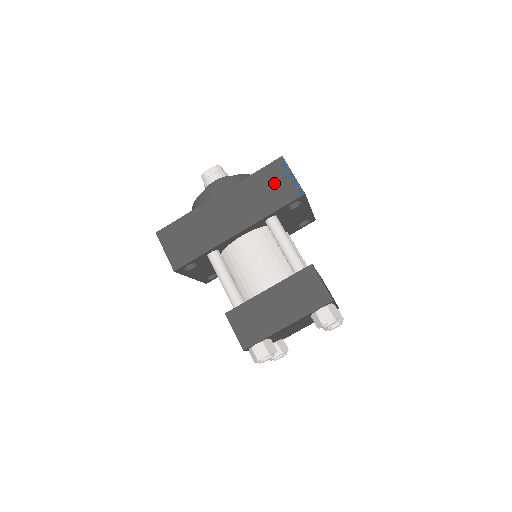
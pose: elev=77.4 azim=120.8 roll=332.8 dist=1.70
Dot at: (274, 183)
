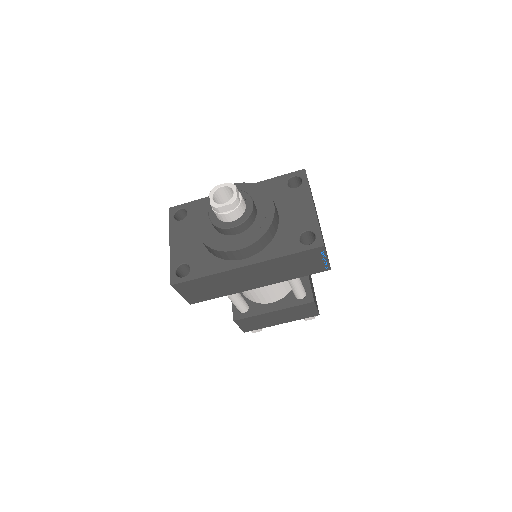
Dot at: (306, 262)
